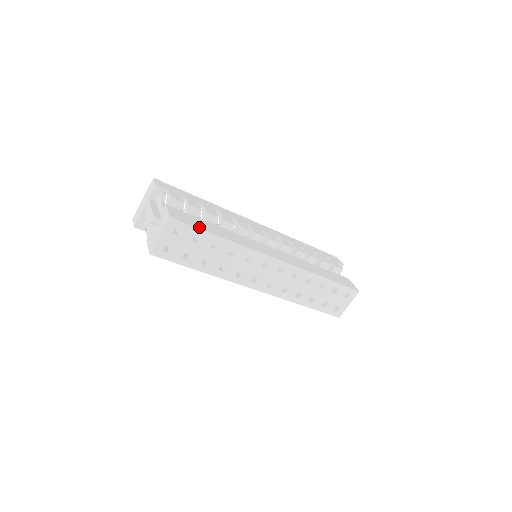
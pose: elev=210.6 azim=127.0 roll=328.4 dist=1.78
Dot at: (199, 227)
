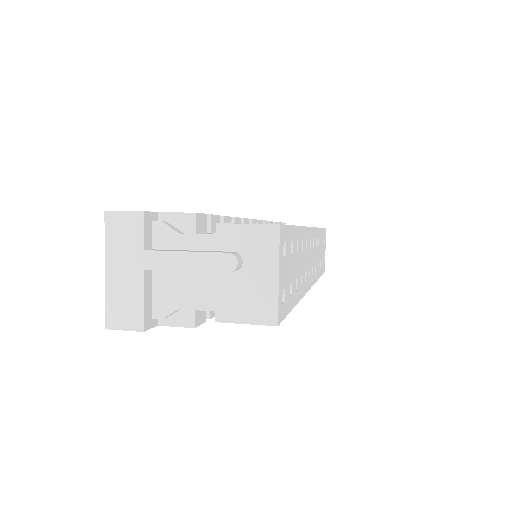
Dot at: occluded
